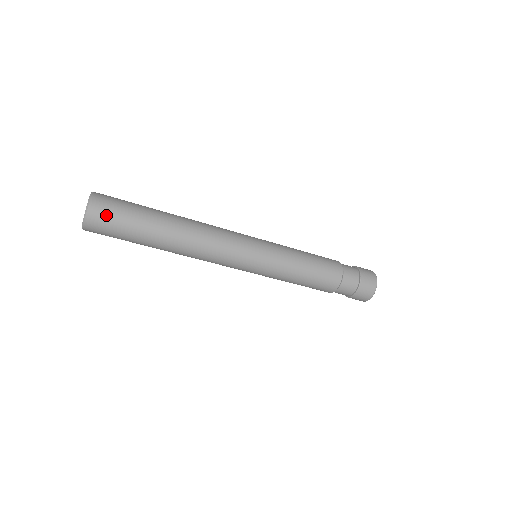
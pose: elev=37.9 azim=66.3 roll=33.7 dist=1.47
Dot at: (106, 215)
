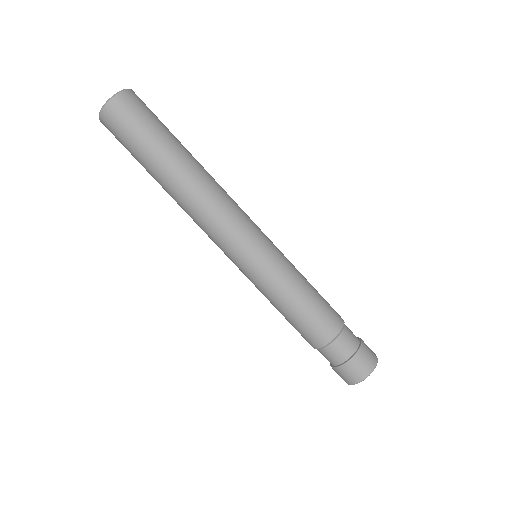
Dot at: (145, 105)
